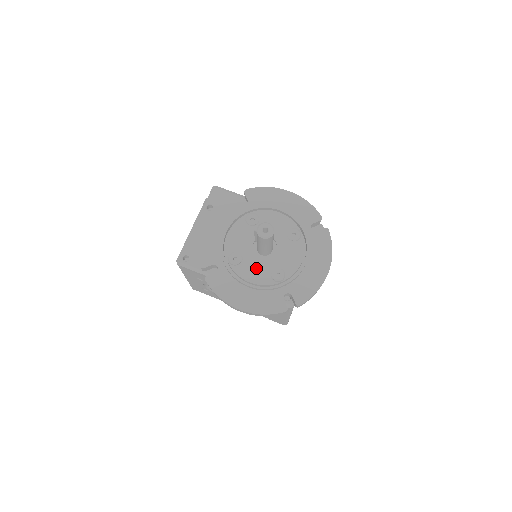
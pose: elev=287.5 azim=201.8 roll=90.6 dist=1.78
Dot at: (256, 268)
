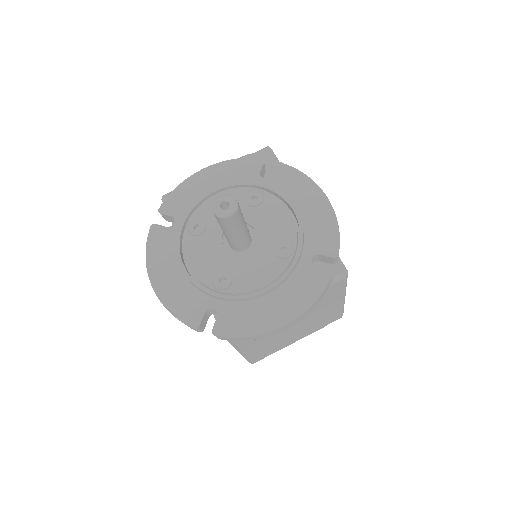
Dot at: (207, 254)
